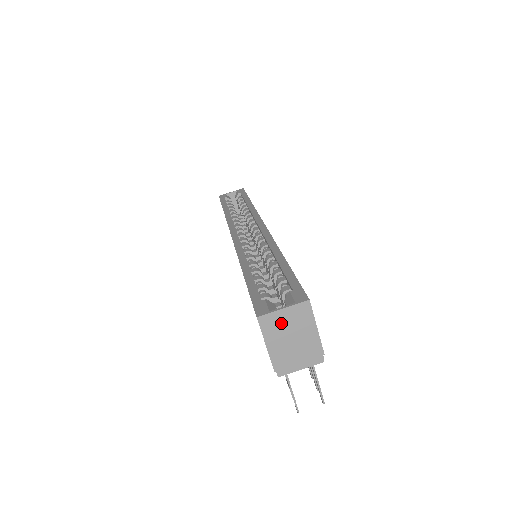
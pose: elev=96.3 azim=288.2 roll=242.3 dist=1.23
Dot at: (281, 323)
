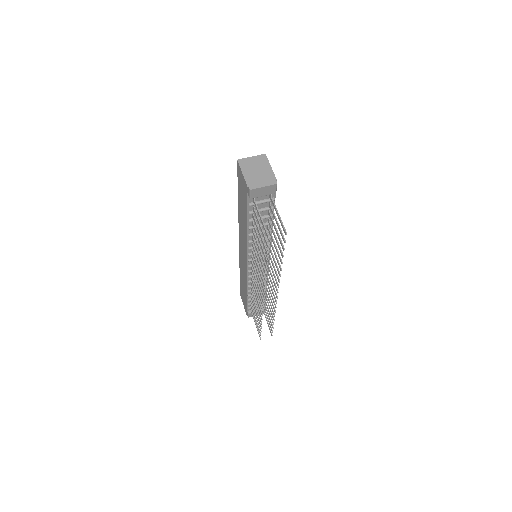
Dot at: (251, 163)
